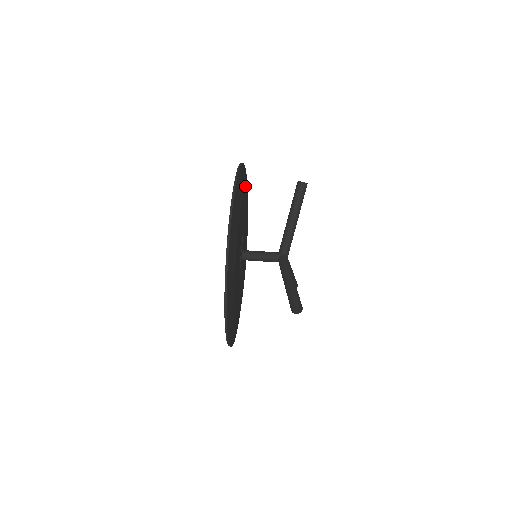
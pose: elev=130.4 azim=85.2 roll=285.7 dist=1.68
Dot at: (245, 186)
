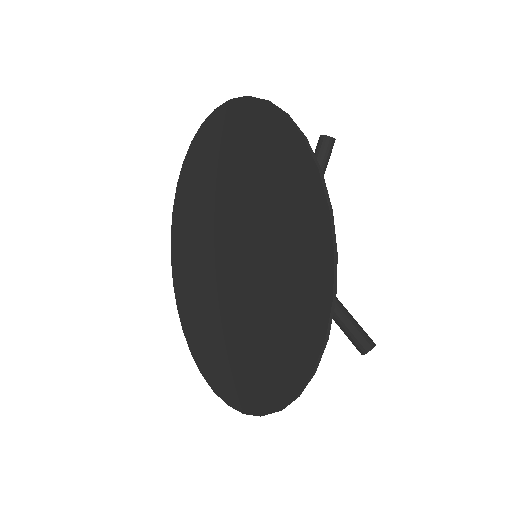
Dot at: occluded
